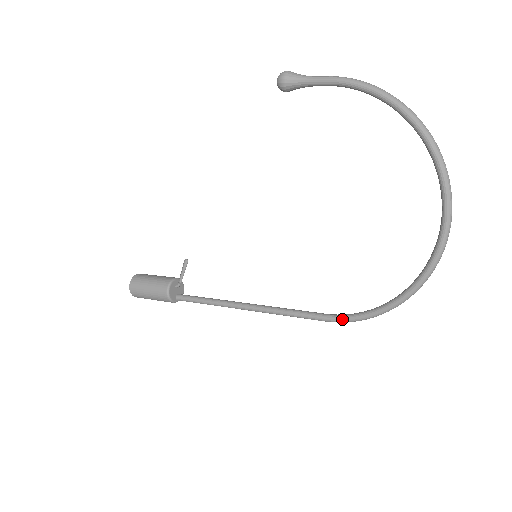
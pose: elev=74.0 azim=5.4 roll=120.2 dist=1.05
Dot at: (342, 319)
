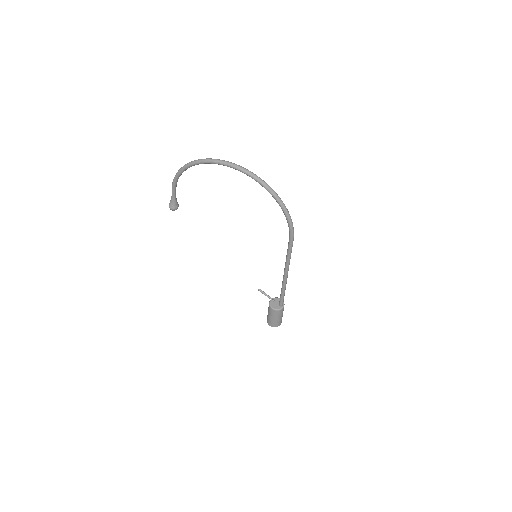
Dot at: (290, 233)
